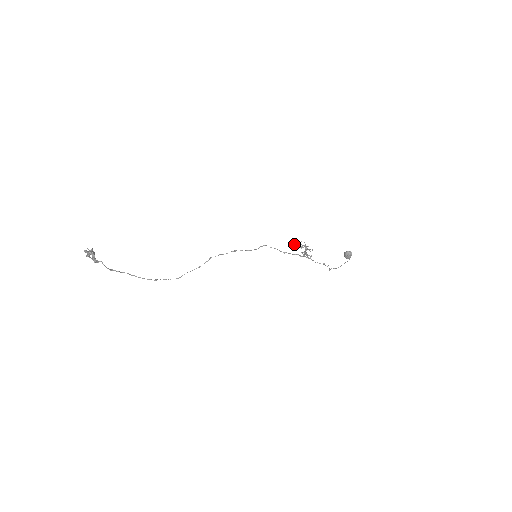
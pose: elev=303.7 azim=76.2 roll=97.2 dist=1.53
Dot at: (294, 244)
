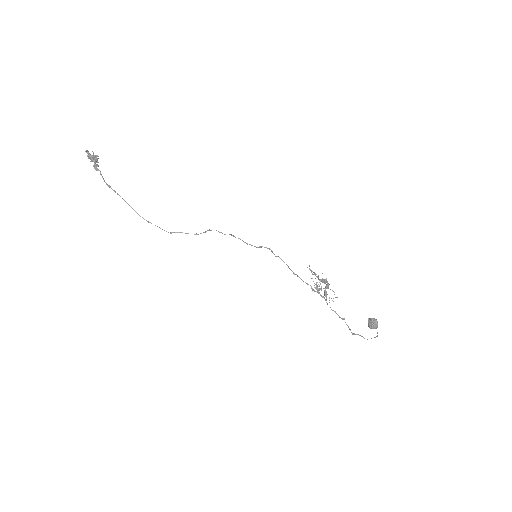
Dot at: occluded
